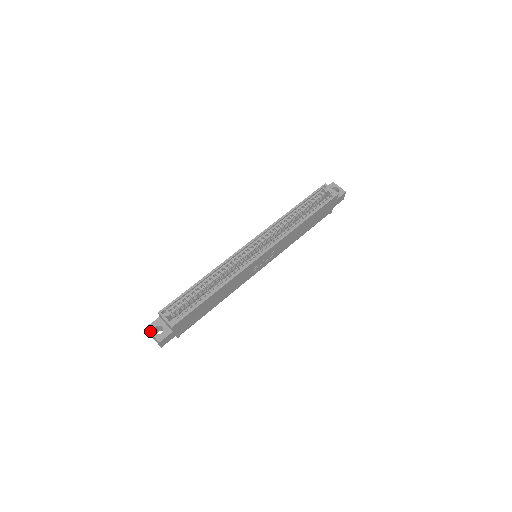
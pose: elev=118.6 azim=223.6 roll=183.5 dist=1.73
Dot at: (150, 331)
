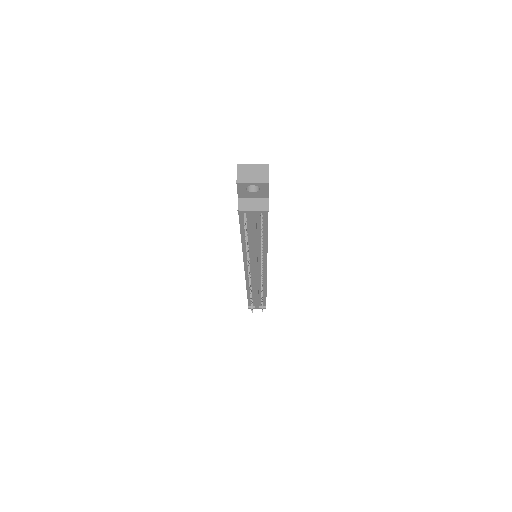
Dot at: (246, 165)
